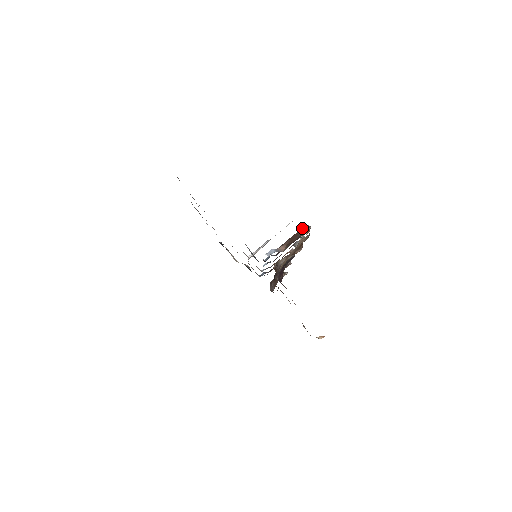
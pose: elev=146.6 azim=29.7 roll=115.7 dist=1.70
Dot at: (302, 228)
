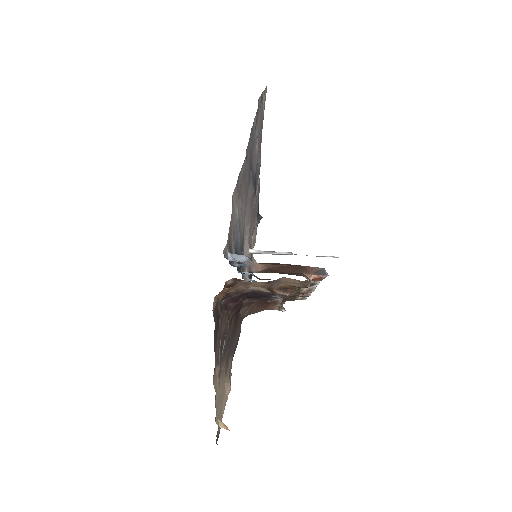
Dot at: occluded
